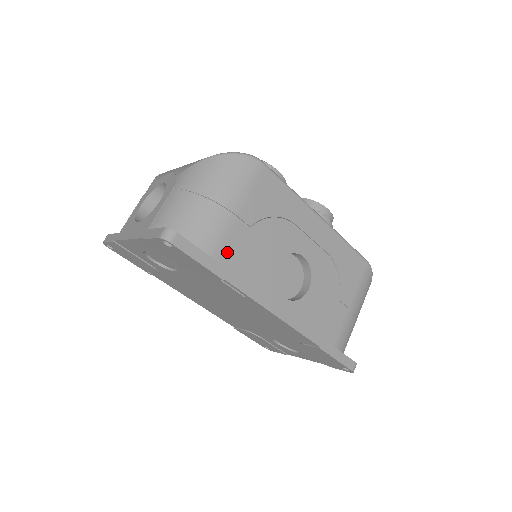
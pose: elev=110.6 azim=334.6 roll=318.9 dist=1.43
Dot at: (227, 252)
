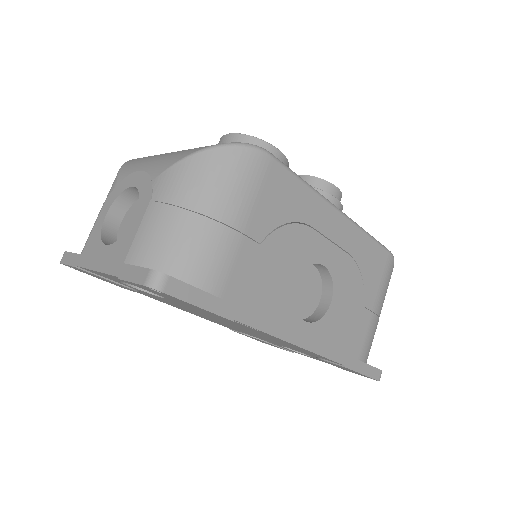
Dot at: (235, 284)
